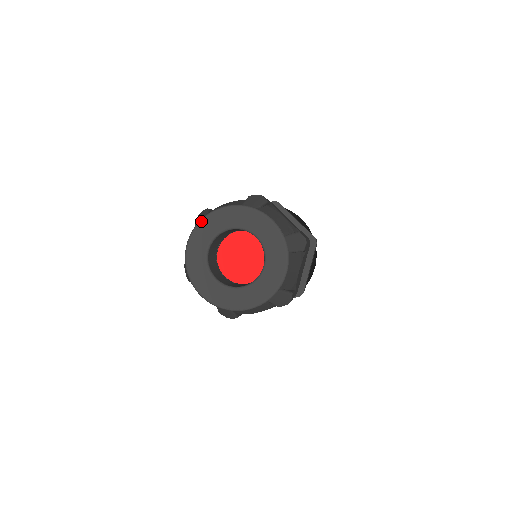
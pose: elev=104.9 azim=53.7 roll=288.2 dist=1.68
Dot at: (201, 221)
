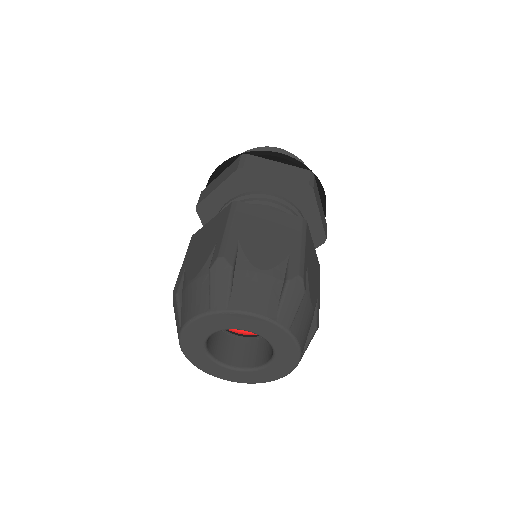
Dot at: (180, 337)
